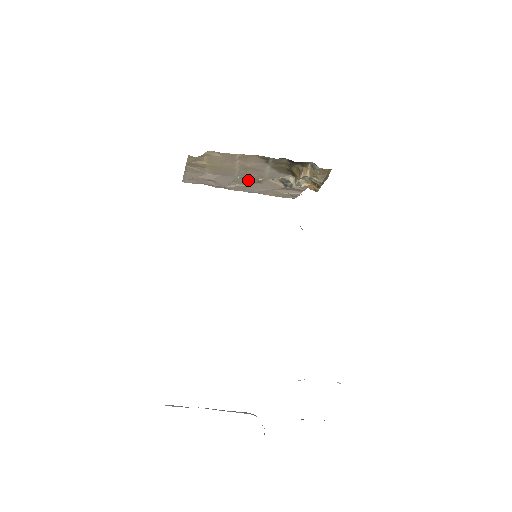
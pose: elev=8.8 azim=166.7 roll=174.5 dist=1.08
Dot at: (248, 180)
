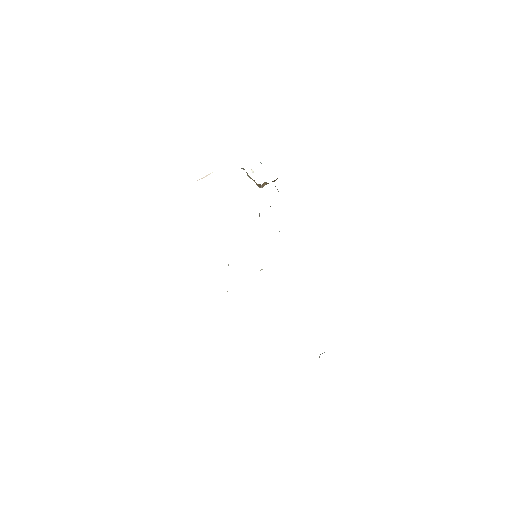
Dot at: occluded
